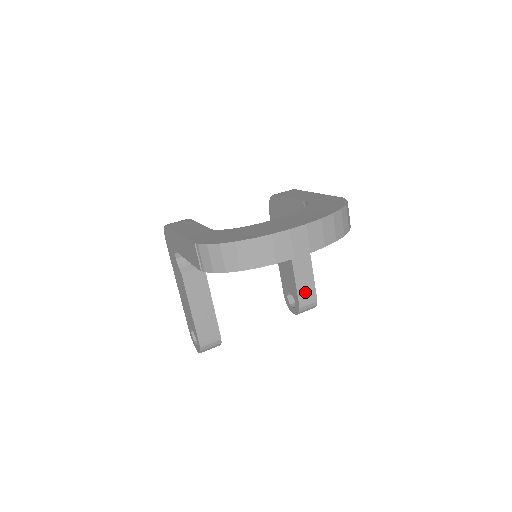
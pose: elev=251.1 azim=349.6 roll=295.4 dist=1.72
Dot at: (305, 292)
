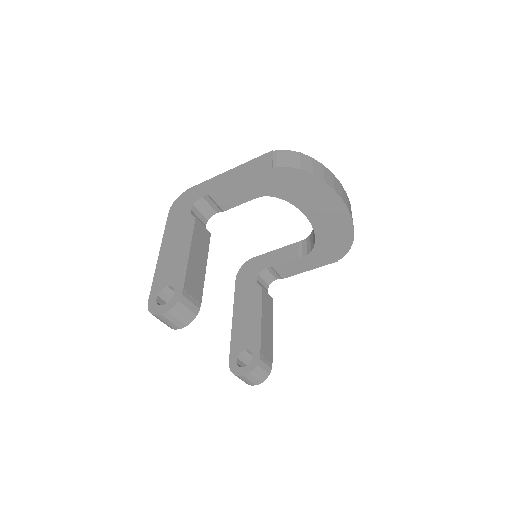
Dot at: (266, 347)
